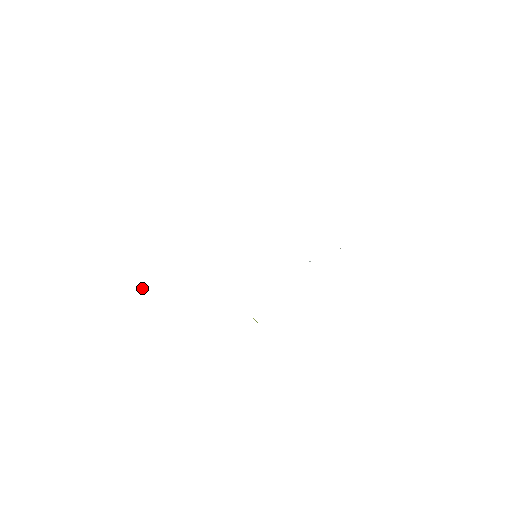
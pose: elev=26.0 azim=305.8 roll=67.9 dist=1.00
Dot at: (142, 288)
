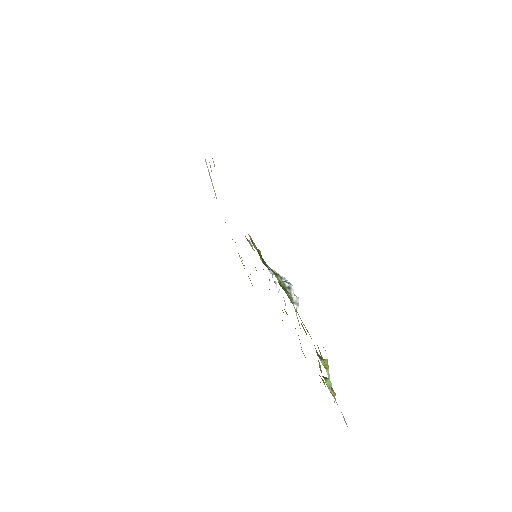
Dot at: (225, 222)
